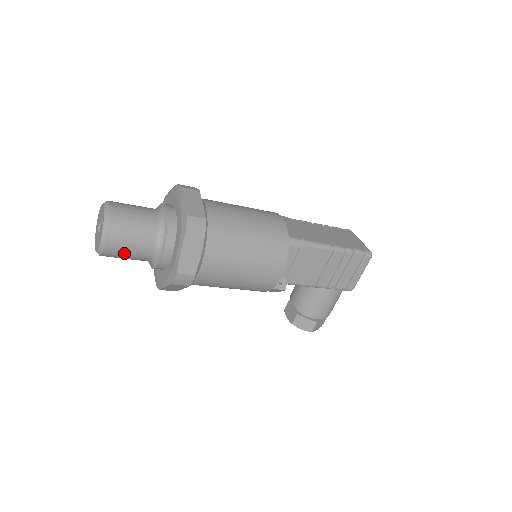
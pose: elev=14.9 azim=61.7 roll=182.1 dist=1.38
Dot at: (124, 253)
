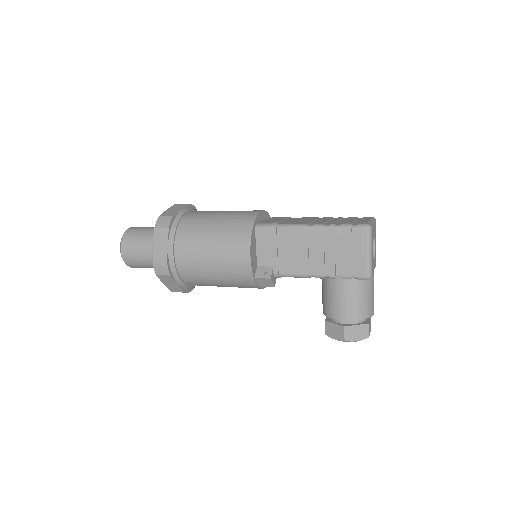
Dot at: (136, 259)
